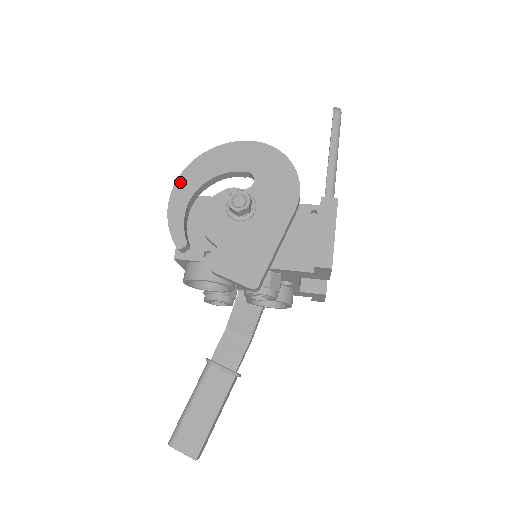
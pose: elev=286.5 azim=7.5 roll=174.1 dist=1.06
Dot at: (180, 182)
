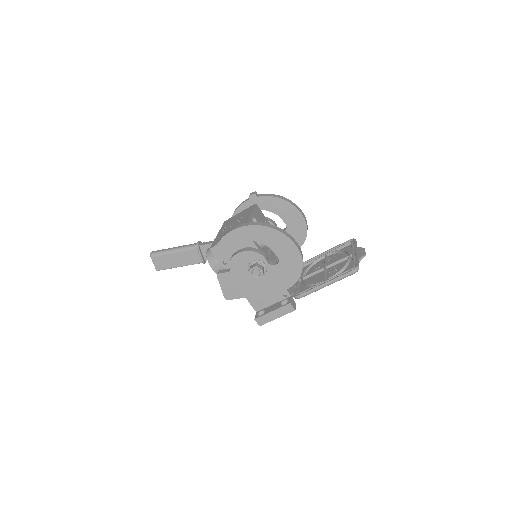
Dot at: (246, 229)
